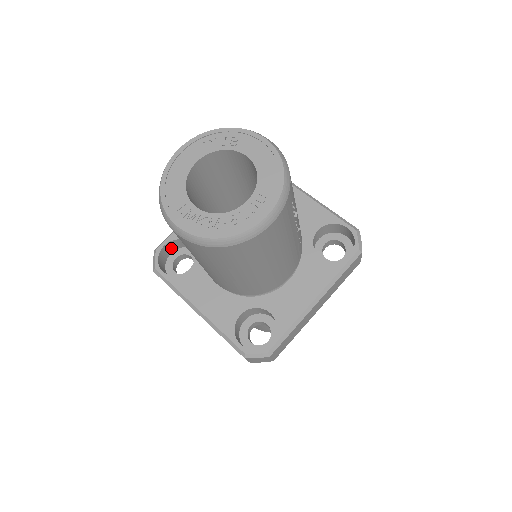
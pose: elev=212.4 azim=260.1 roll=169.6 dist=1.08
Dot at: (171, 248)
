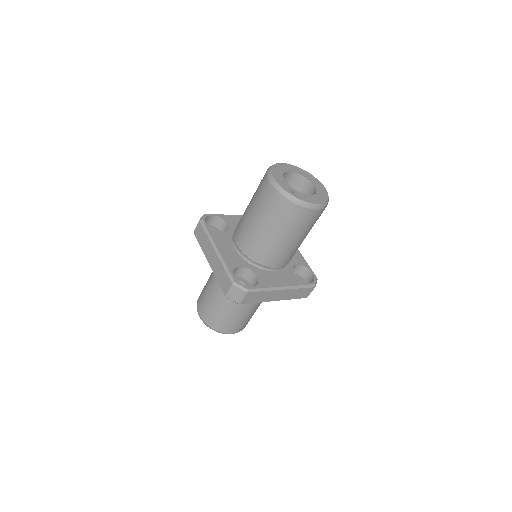
Dot at: (211, 222)
